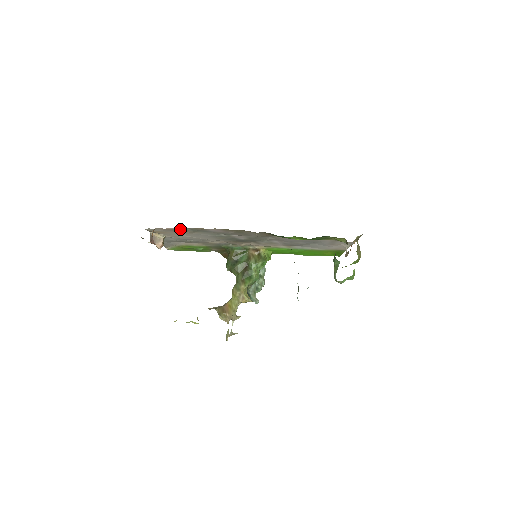
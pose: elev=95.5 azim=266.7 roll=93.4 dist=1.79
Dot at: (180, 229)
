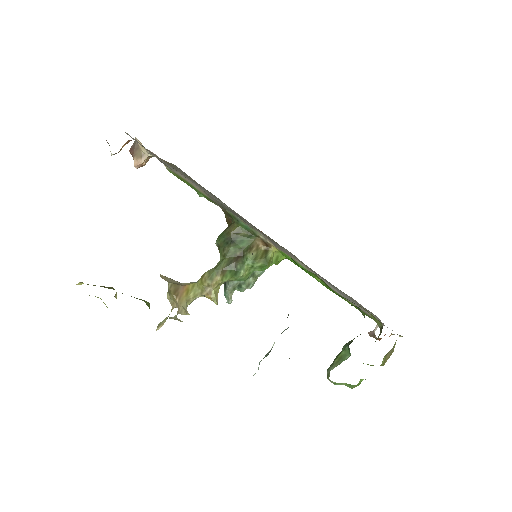
Dot at: (168, 162)
